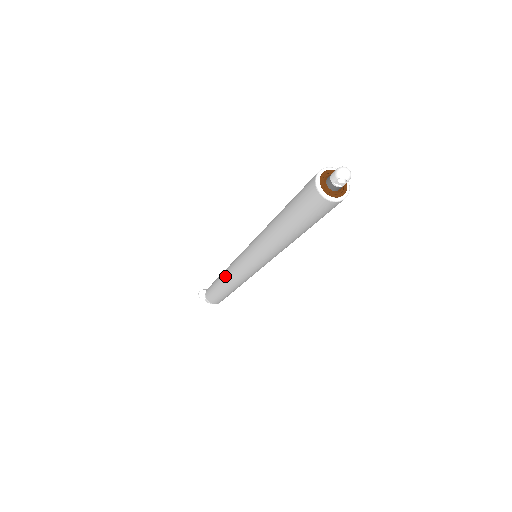
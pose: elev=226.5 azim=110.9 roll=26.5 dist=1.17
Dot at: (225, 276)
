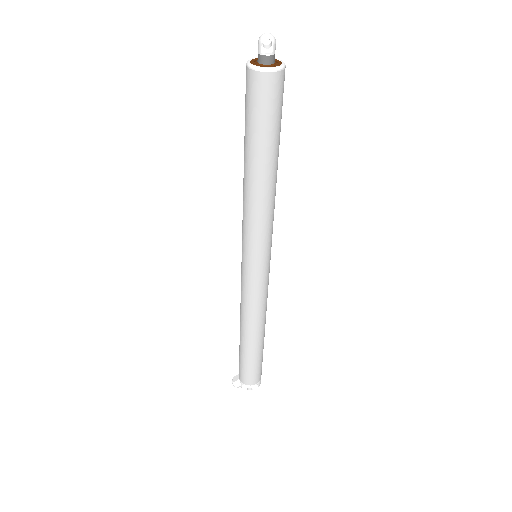
Dot at: (241, 316)
